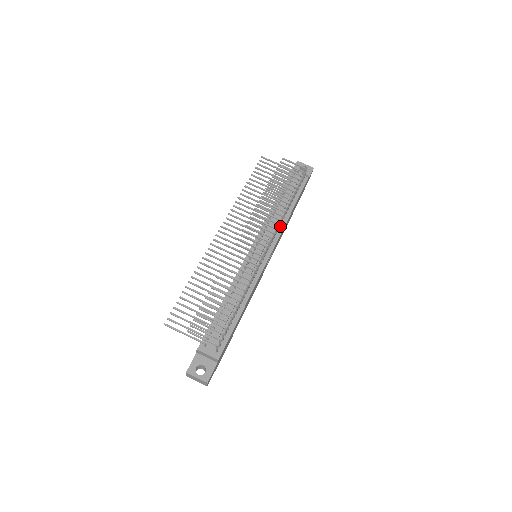
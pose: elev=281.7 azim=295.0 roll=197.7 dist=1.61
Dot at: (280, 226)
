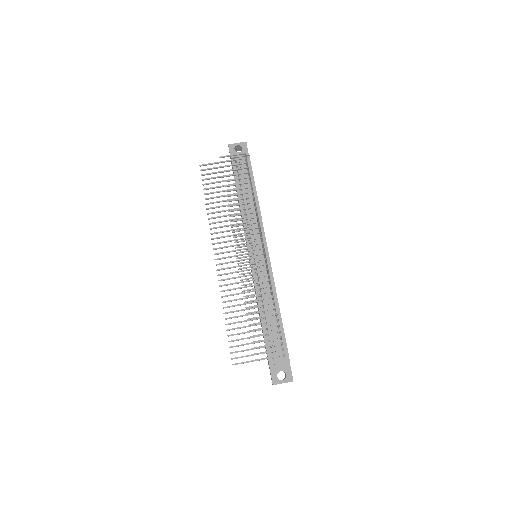
Dot at: occluded
